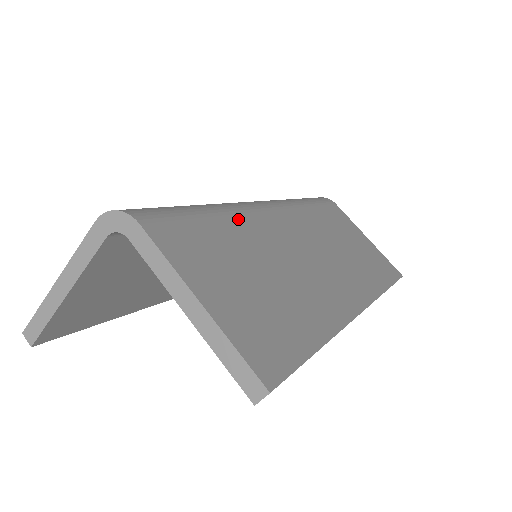
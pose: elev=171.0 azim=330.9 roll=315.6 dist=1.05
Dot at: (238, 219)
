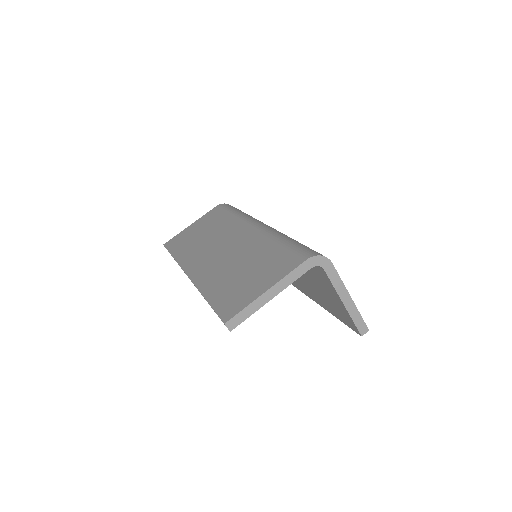
Dot at: occluded
